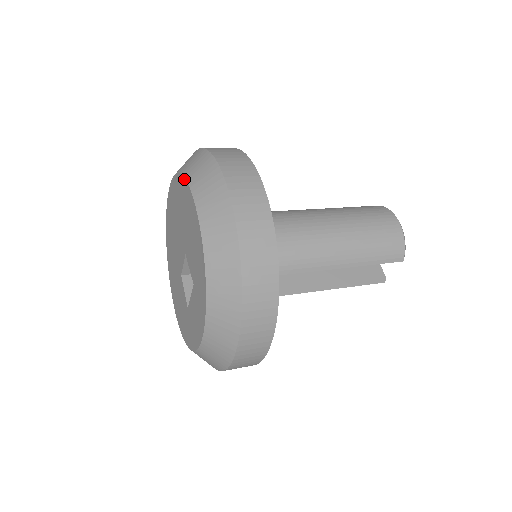
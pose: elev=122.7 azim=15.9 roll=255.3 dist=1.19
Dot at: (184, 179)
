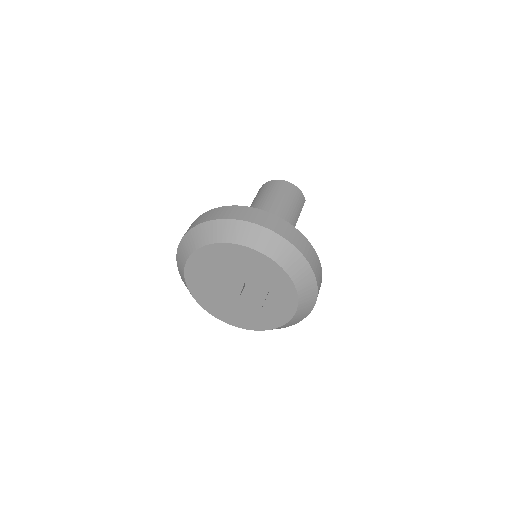
Dot at: (225, 244)
